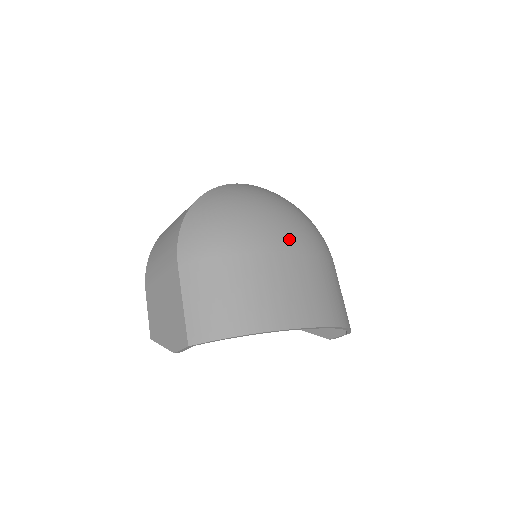
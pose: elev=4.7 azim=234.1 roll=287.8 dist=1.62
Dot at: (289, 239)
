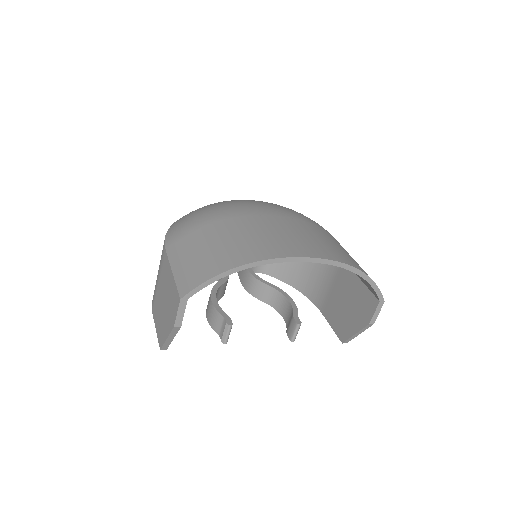
Dot at: (272, 210)
